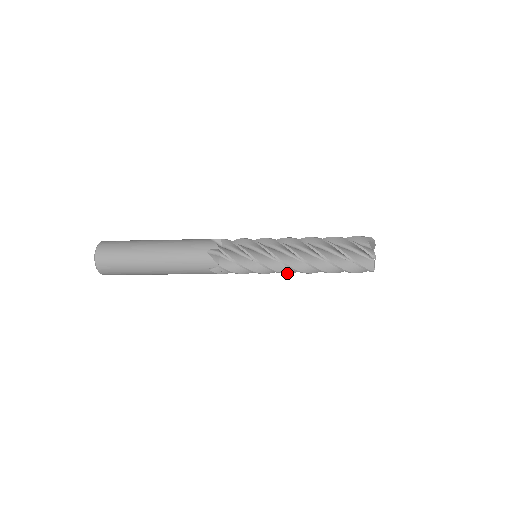
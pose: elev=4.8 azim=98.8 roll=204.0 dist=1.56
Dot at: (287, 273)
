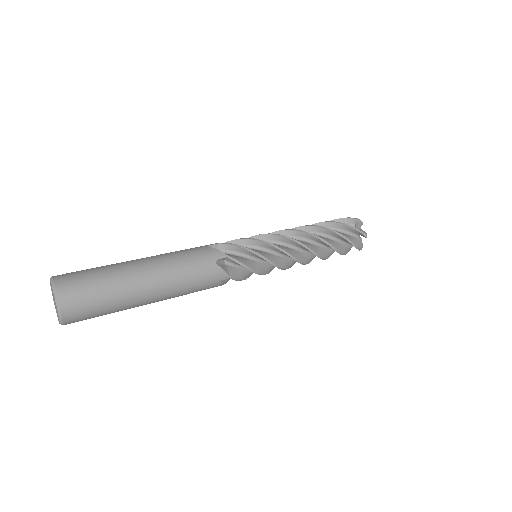
Dot at: occluded
